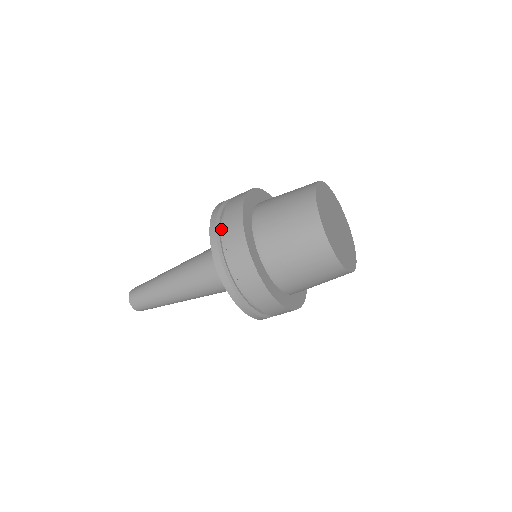
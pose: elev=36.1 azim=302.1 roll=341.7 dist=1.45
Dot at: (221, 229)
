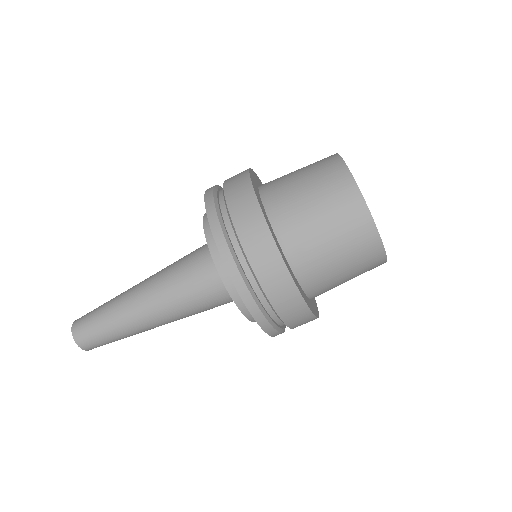
Dot at: occluded
